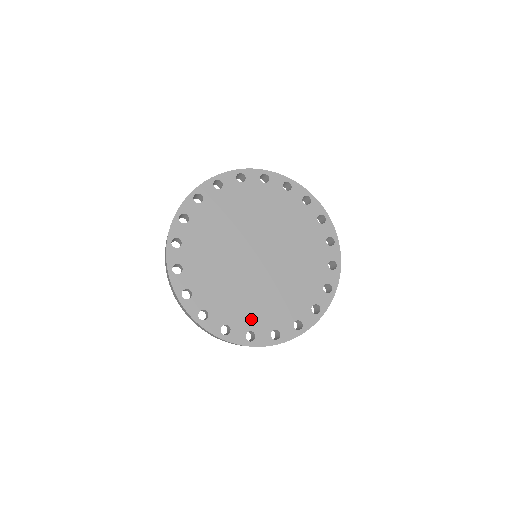
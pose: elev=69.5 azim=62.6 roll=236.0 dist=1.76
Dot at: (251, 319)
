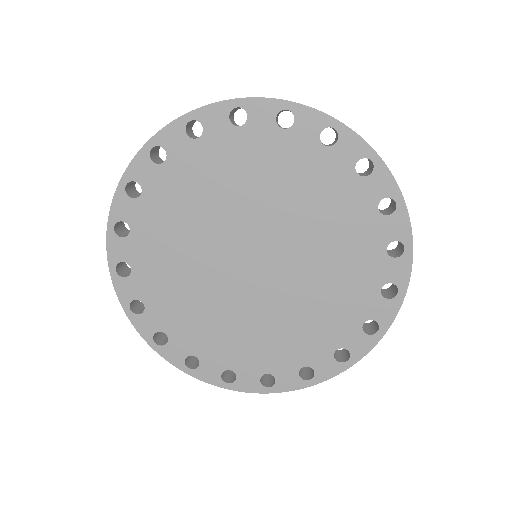
Dot at: (295, 352)
